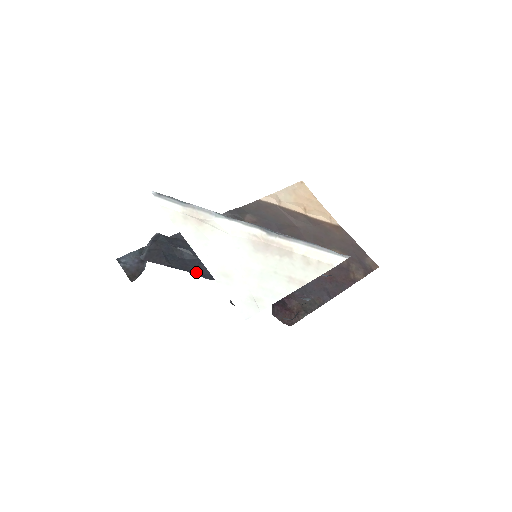
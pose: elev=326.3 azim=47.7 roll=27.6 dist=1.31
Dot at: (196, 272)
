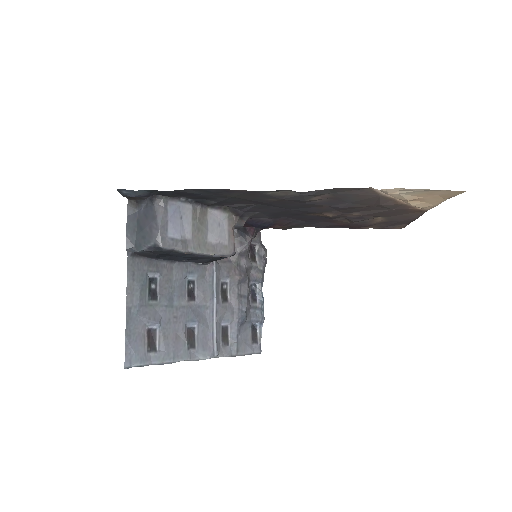
Dot at: (181, 261)
